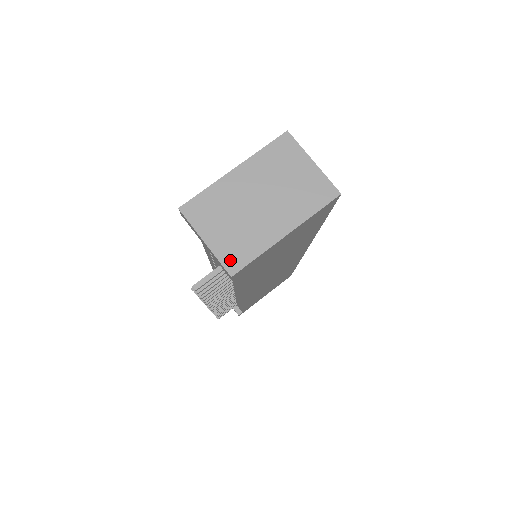
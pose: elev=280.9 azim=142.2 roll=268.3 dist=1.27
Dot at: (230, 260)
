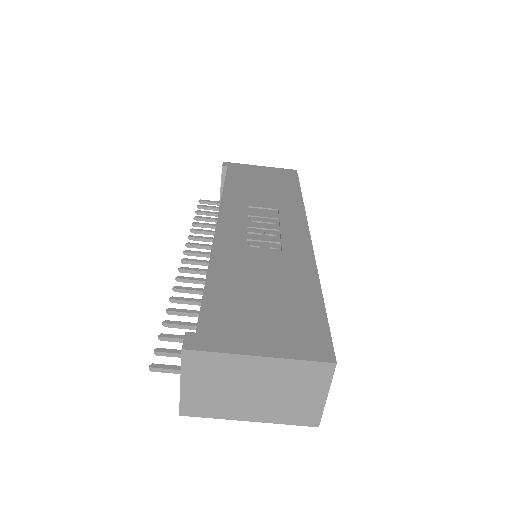
Dot at: (189, 407)
